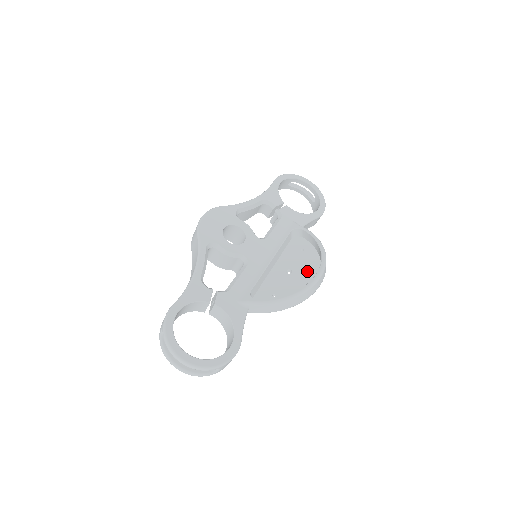
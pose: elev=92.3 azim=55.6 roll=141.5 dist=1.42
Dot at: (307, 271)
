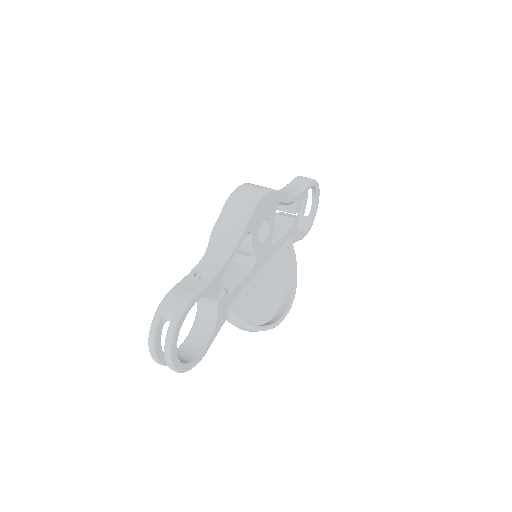
Dot at: (274, 299)
